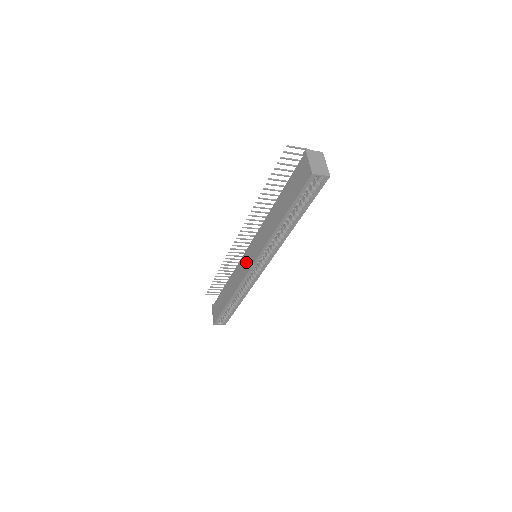
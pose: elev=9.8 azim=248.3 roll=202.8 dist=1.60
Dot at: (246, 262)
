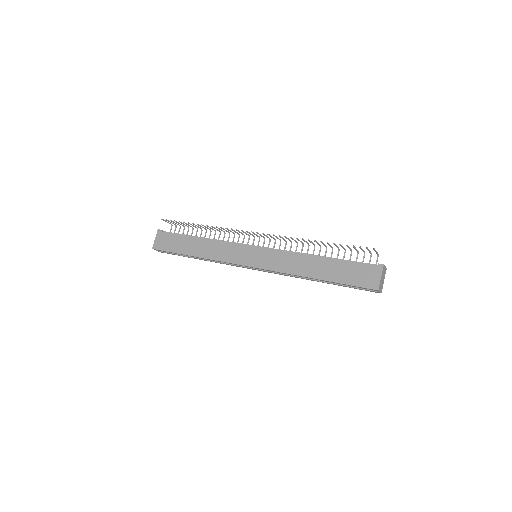
Dot at: (246, 255)
